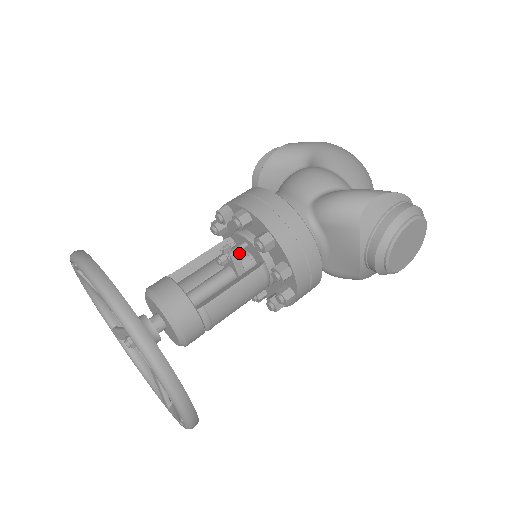
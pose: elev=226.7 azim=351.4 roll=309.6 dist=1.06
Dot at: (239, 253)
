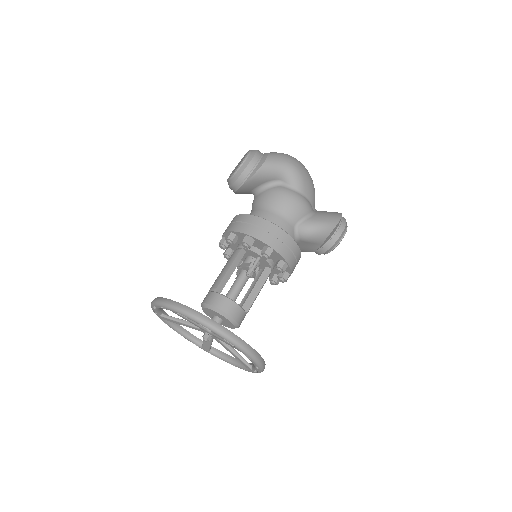
Dot at: (251, 260)
